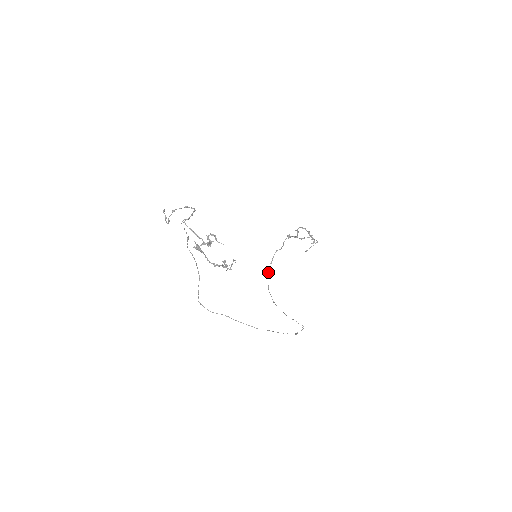
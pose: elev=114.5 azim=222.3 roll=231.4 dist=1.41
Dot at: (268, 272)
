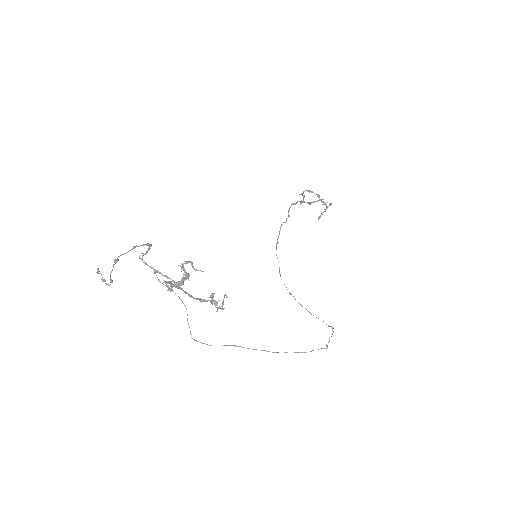
Dot at: (276, 255)
